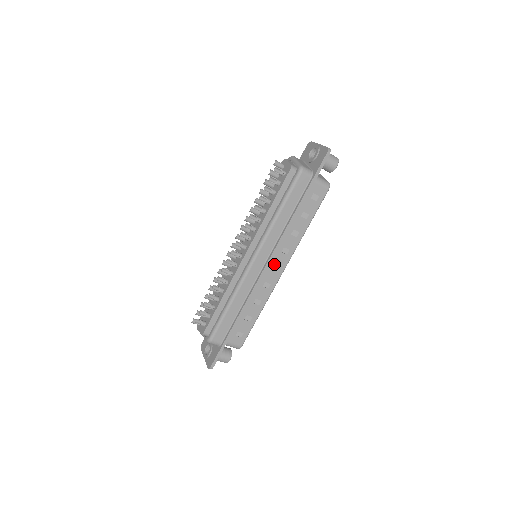
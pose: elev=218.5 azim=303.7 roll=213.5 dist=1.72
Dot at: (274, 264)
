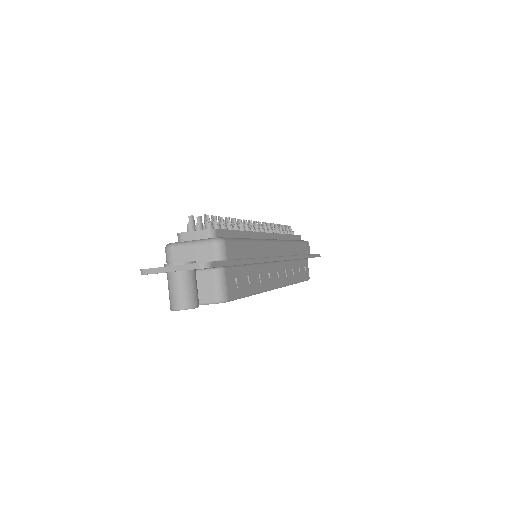
Dot at: (278, 271)
